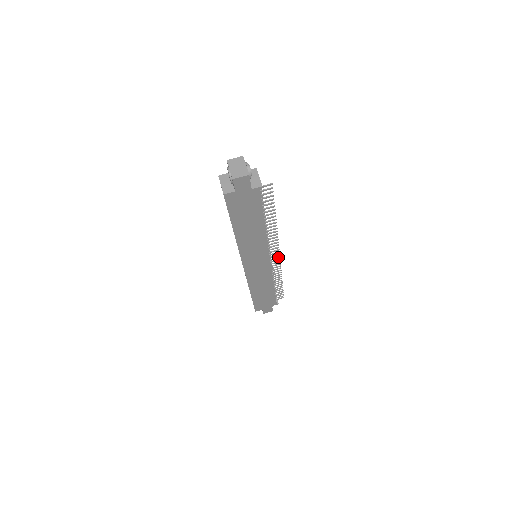
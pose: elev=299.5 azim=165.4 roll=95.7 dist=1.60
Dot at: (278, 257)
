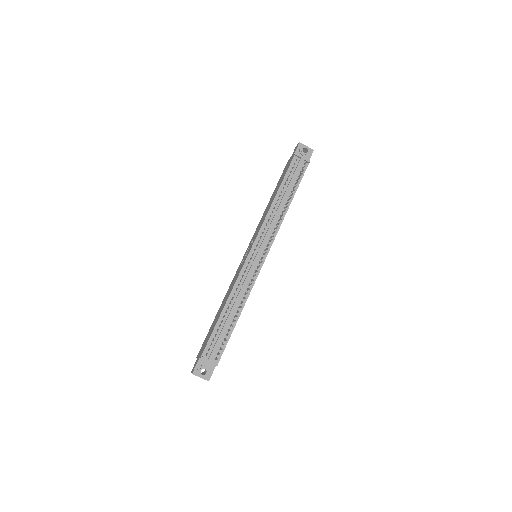
Dot at: occluded
